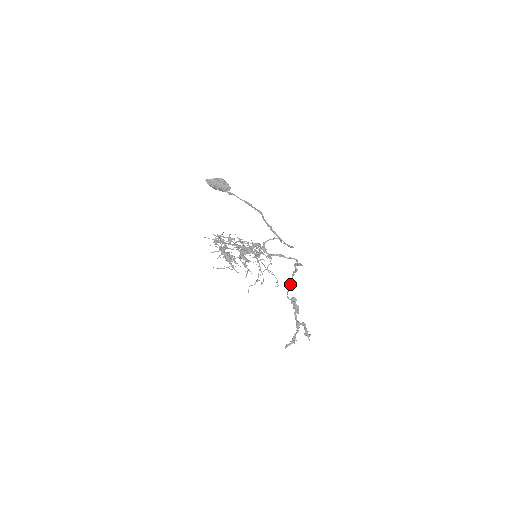
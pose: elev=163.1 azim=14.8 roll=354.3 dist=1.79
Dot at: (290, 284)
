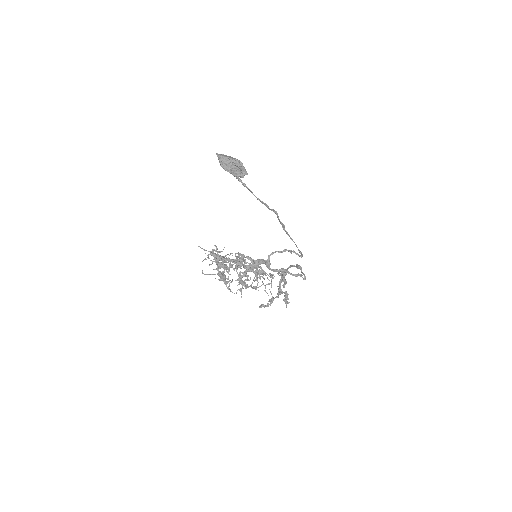
Dot at: occluded
